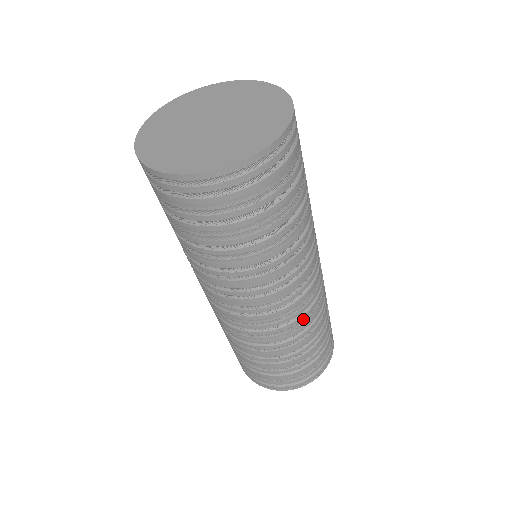
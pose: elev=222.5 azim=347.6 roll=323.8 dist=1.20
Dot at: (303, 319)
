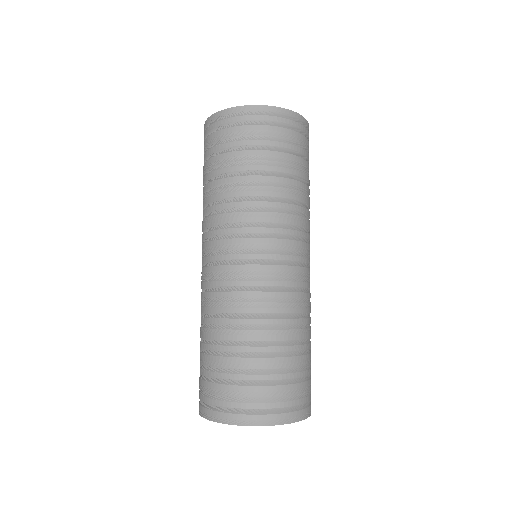
Dot at: occluded
